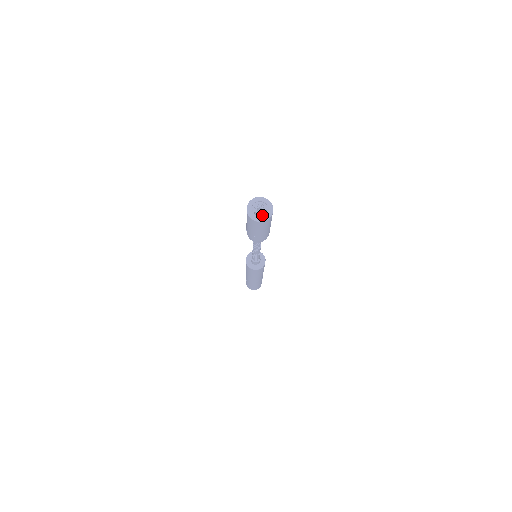
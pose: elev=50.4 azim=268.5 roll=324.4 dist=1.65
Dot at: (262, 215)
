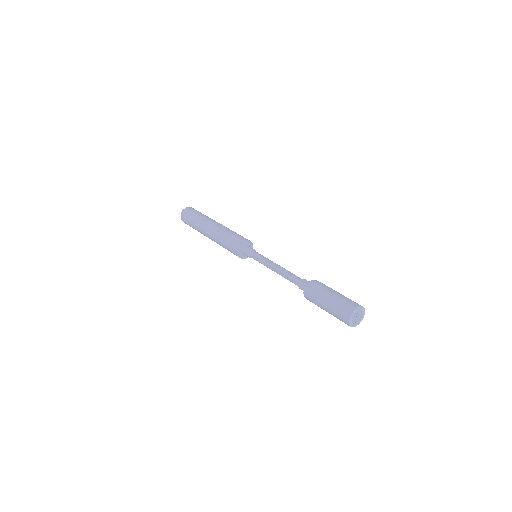
Dot at: (354, 318)
